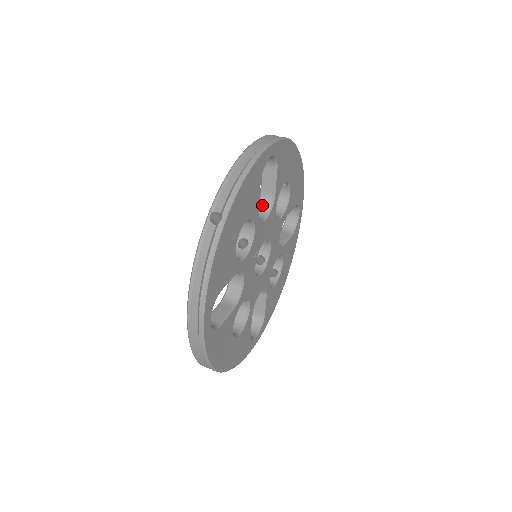
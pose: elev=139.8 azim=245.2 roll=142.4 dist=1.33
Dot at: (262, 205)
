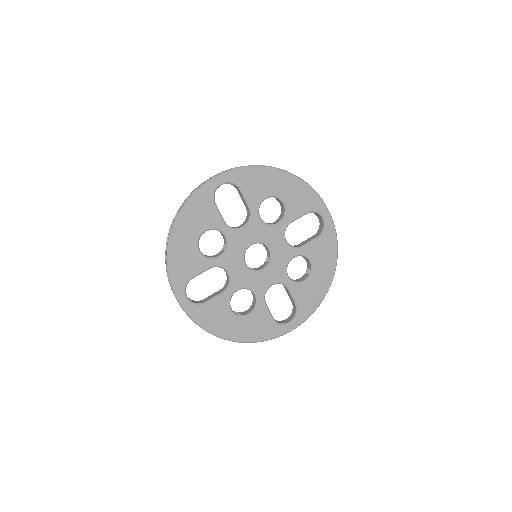
Dot at: (291, 245)
